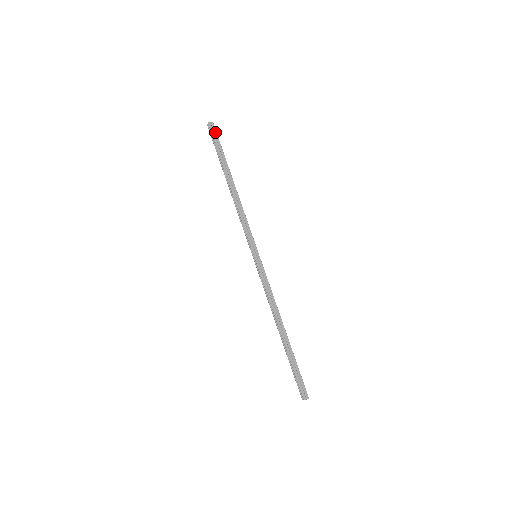
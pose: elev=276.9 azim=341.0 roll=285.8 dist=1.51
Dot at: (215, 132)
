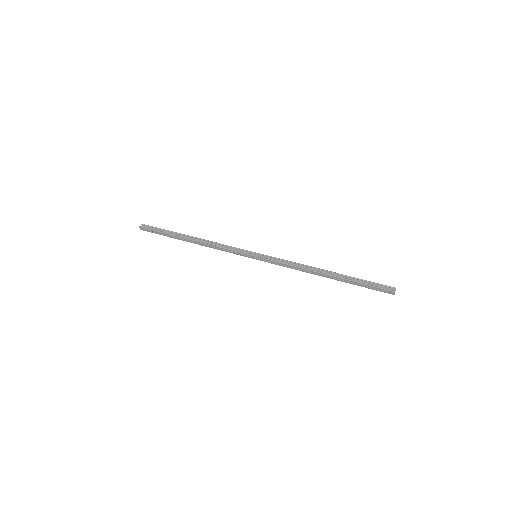
Dot at: (151, 228)
